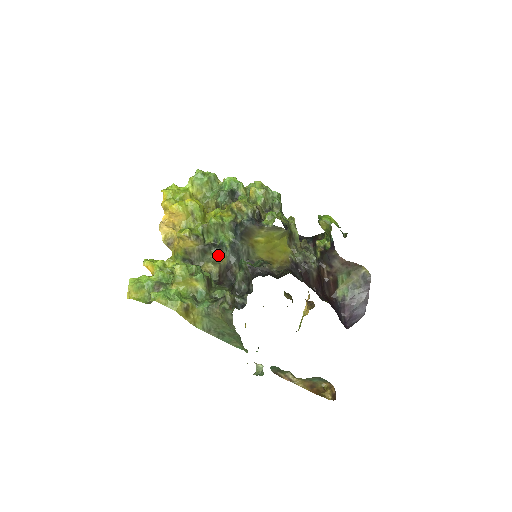
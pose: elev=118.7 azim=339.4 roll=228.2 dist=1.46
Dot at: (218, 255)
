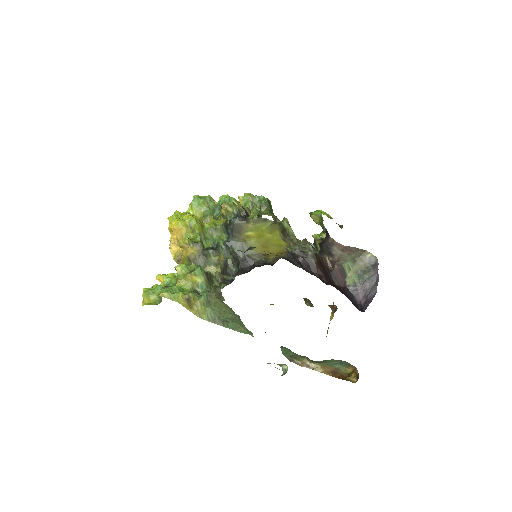
Dot at: (217, 256)
